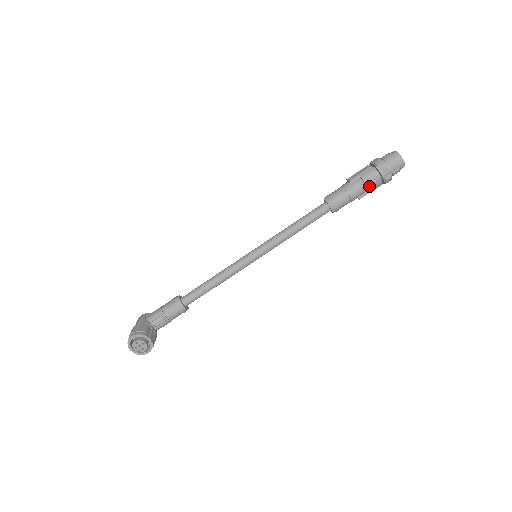
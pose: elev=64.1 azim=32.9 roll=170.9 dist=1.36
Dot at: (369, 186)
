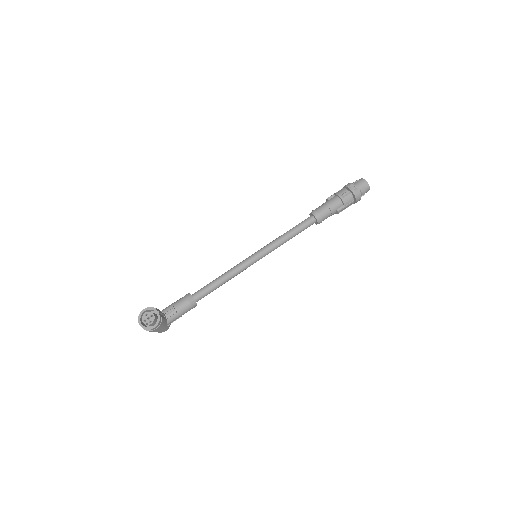
Dot at: (342, 198)
